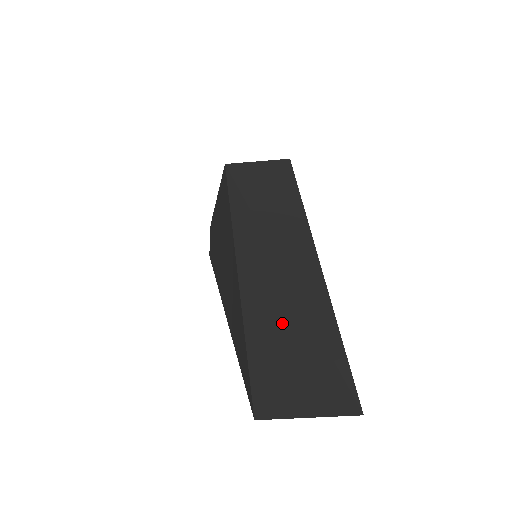
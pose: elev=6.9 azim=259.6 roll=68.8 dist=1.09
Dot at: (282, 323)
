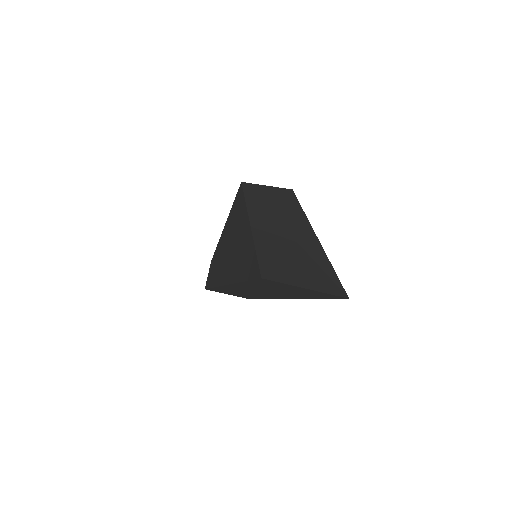
Dot at: (284, 249)
